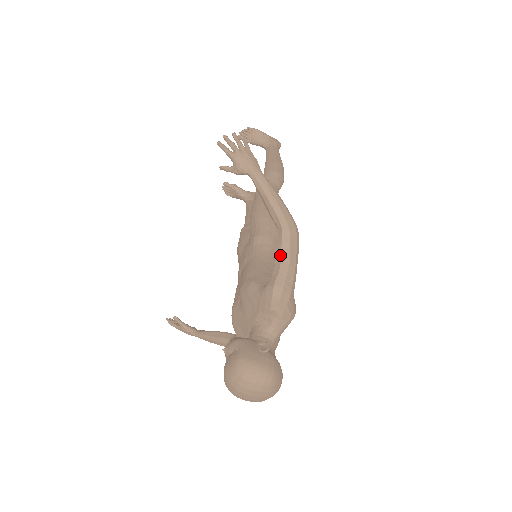
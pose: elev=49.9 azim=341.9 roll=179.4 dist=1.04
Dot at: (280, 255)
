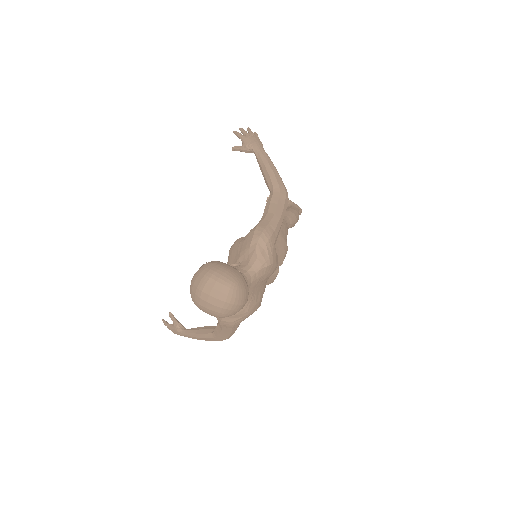
Dot at: (268, 208)
